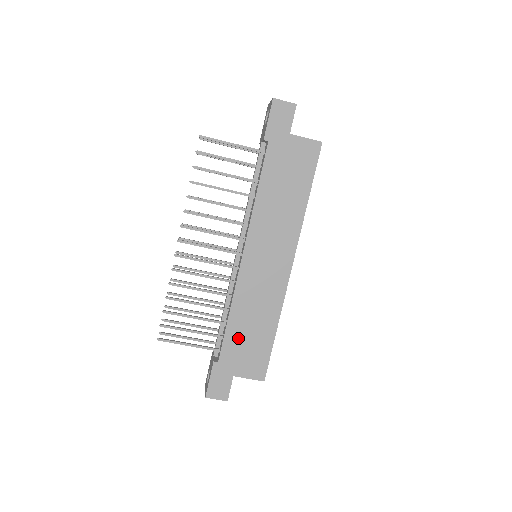
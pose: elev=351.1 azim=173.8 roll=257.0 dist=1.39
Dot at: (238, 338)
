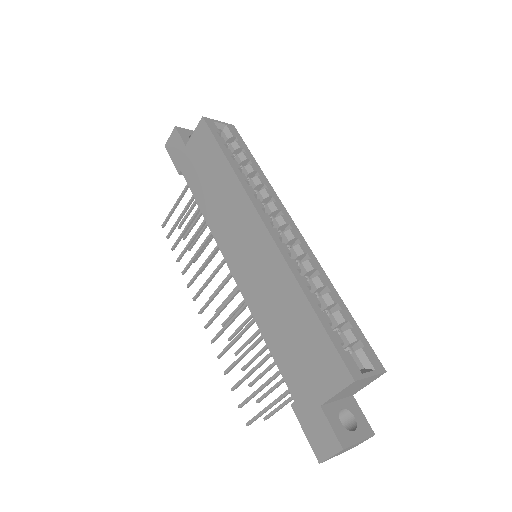
Dot at: (287, 352)
